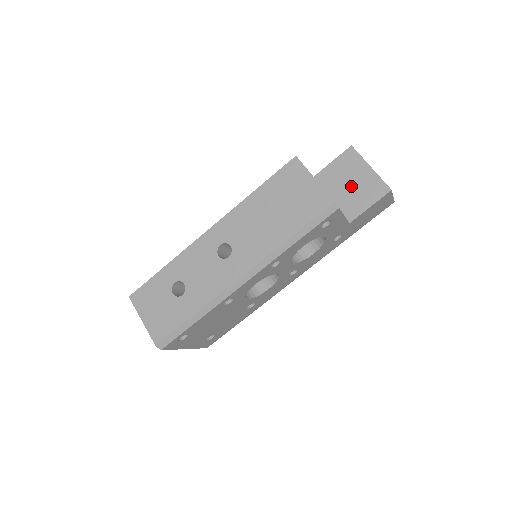
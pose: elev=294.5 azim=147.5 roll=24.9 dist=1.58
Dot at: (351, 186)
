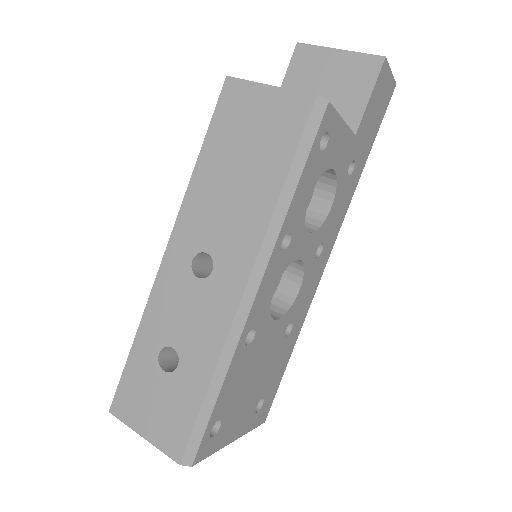
Dot at: (328, 89)
